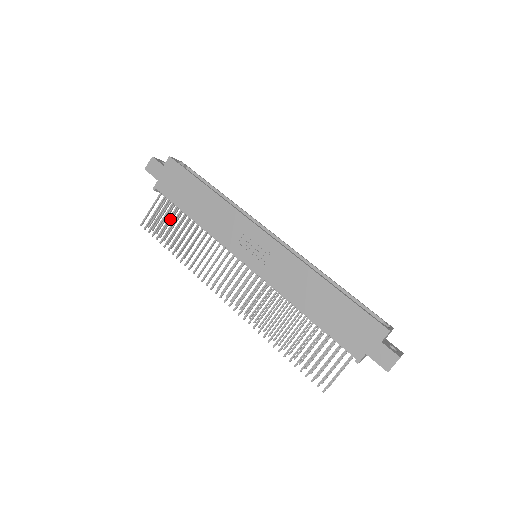
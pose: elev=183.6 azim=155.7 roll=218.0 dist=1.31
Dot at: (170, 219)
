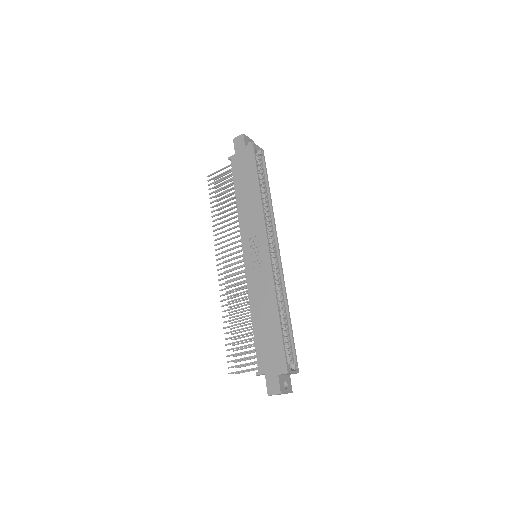
Dot at: (228, 186)
